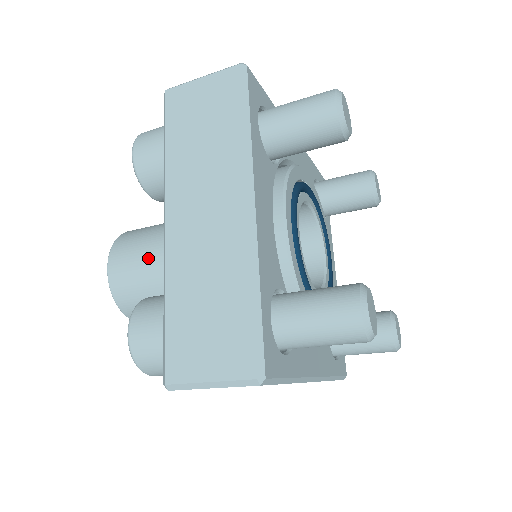
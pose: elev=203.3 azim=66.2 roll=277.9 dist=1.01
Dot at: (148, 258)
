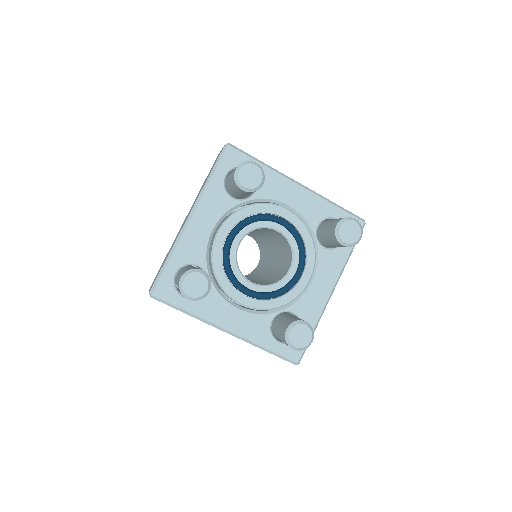
Dot at: occluded
